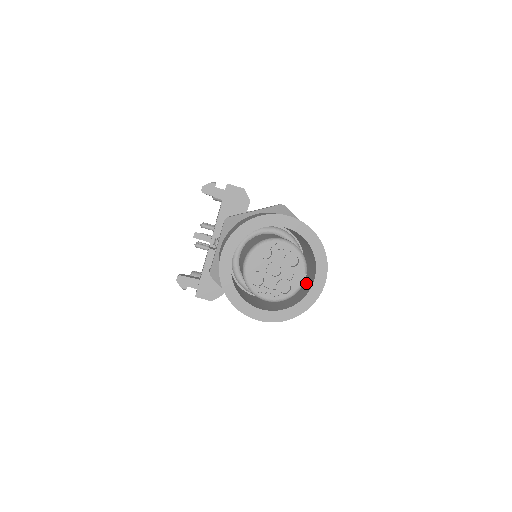
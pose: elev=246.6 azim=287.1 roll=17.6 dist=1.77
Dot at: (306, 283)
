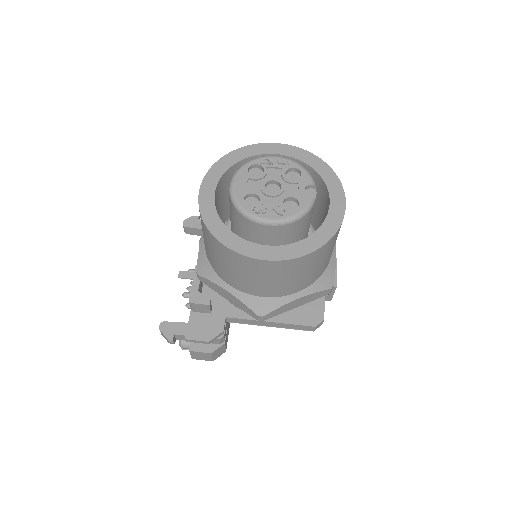
Dot at: occluded
